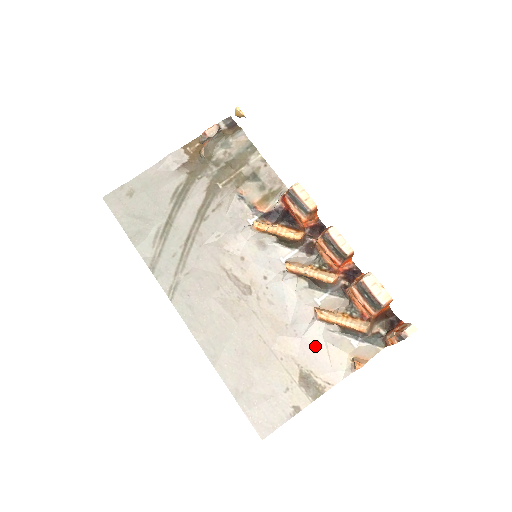
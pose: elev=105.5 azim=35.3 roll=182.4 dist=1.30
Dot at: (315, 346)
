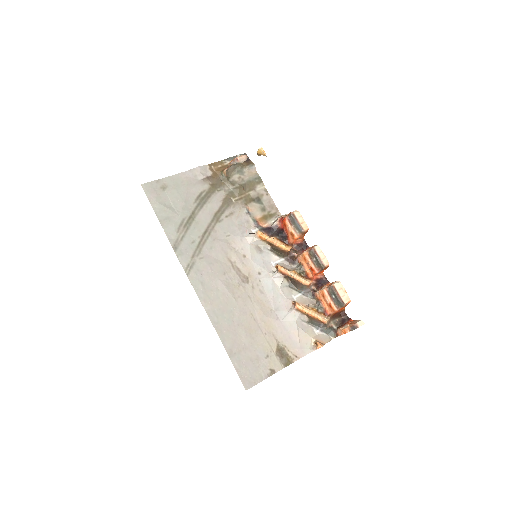
Dot at: (290, 328)
